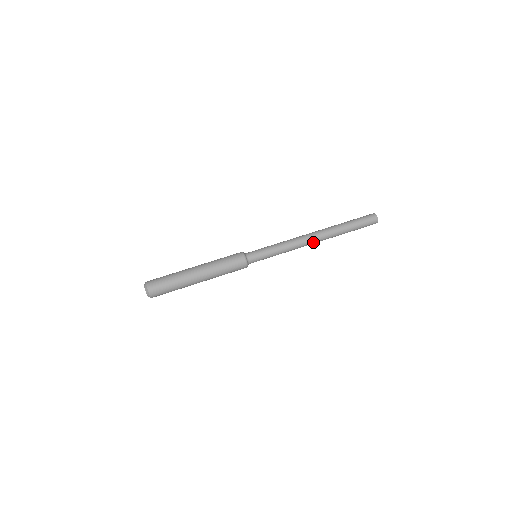
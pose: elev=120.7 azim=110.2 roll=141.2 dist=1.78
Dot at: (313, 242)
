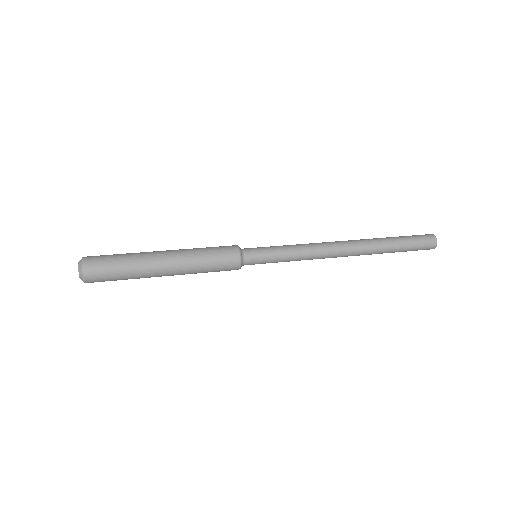
Dot at: (341, 245)
